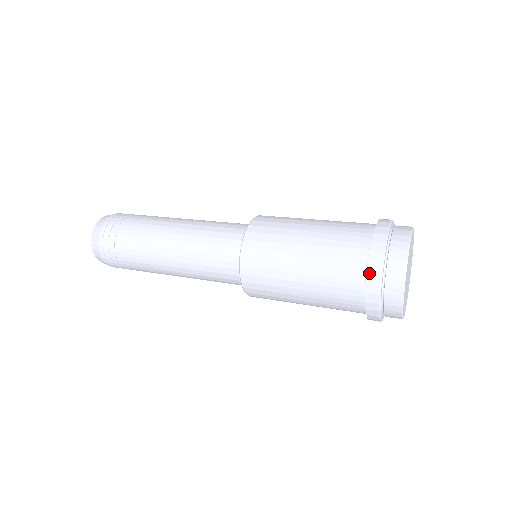
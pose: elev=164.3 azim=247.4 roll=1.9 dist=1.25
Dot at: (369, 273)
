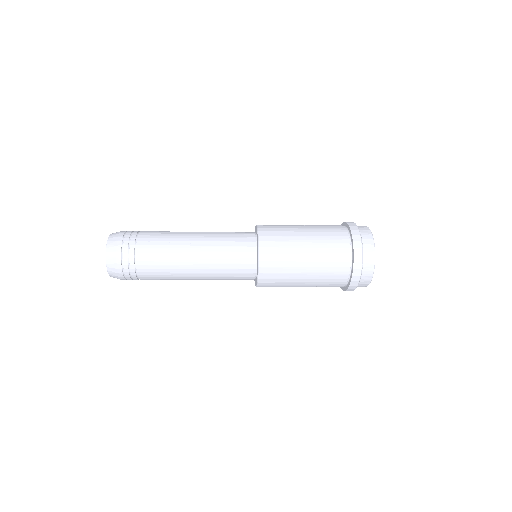
Dot at: (354, 270)
